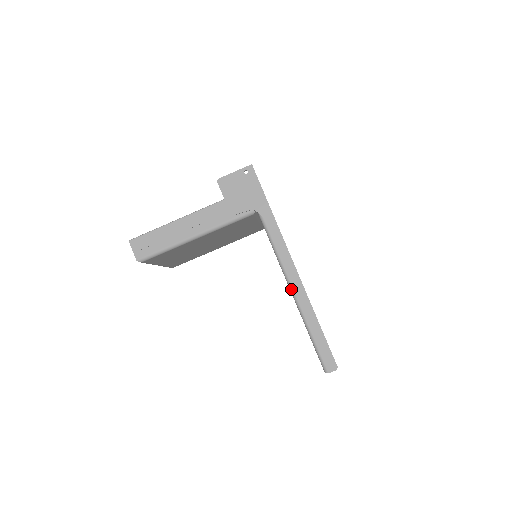
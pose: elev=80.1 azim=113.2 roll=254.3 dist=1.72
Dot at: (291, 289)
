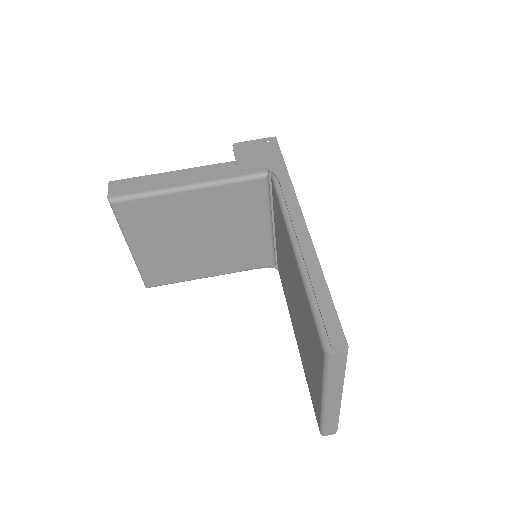
Dot at: (294, 244)
